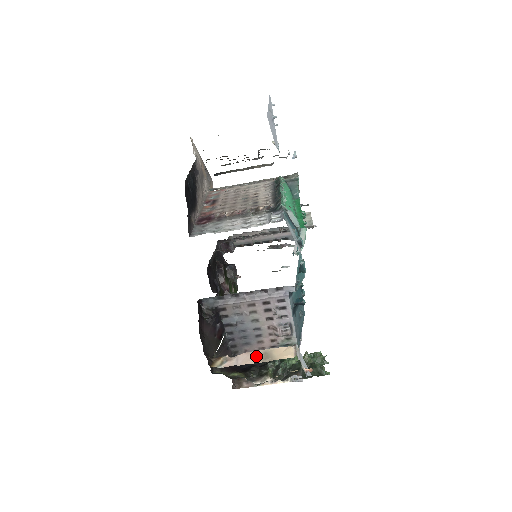
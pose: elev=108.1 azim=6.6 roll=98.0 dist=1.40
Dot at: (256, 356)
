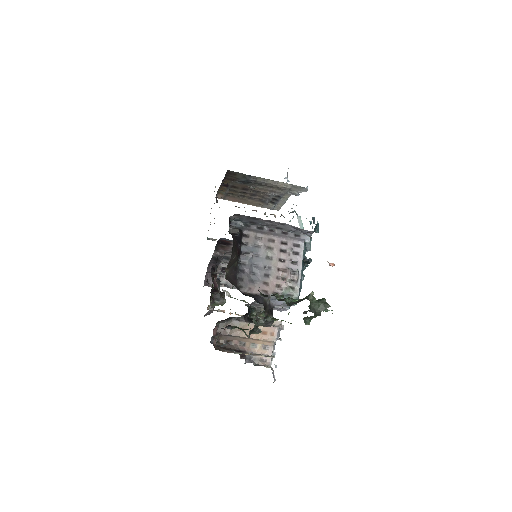
Dot at: occluded
